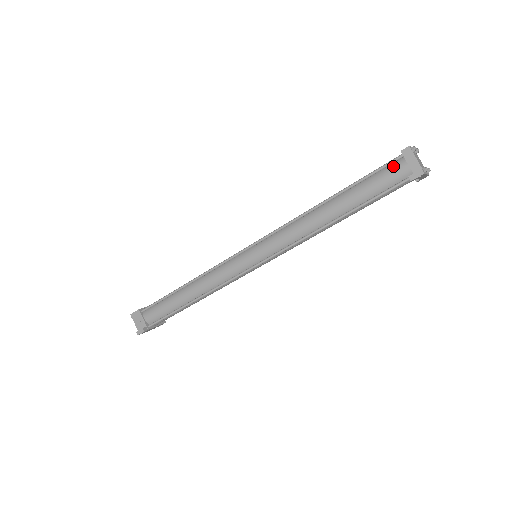
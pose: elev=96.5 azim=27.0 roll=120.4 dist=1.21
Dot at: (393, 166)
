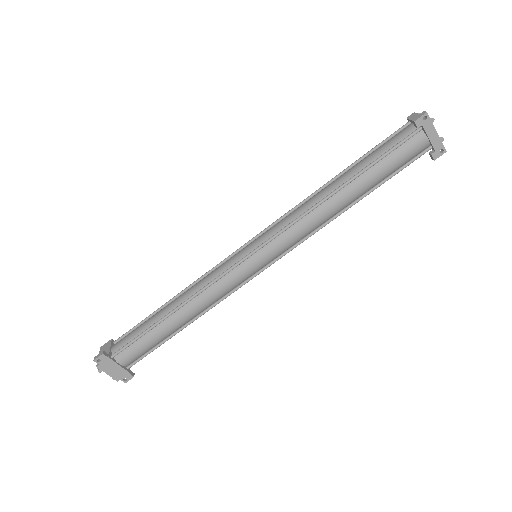
Dot at: (400, 131)
